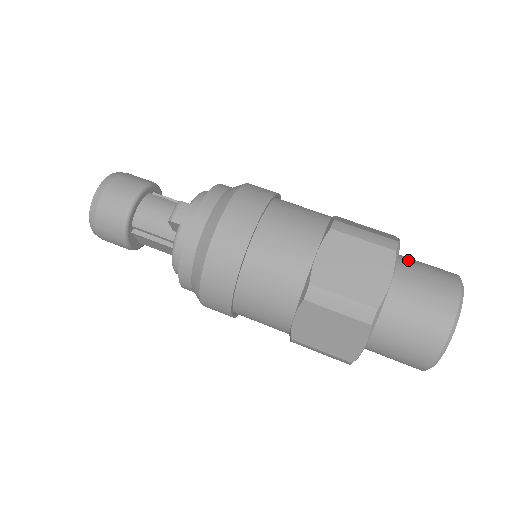
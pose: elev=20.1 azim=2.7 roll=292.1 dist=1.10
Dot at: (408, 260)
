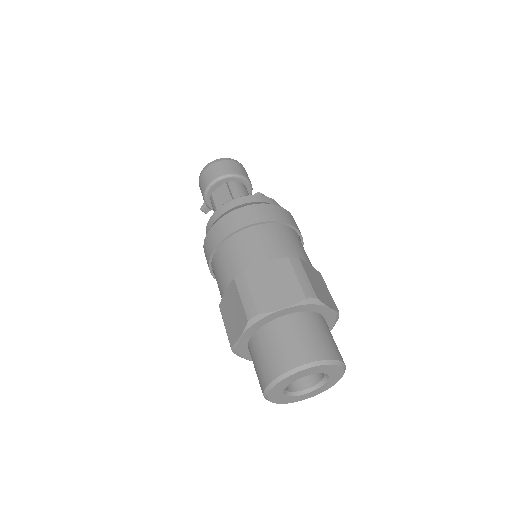
Dot at: occluded
